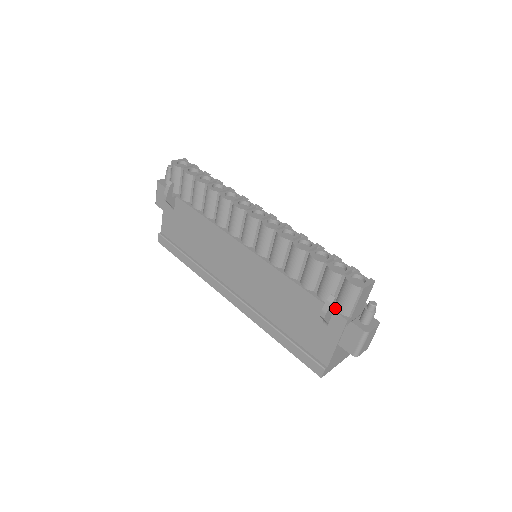
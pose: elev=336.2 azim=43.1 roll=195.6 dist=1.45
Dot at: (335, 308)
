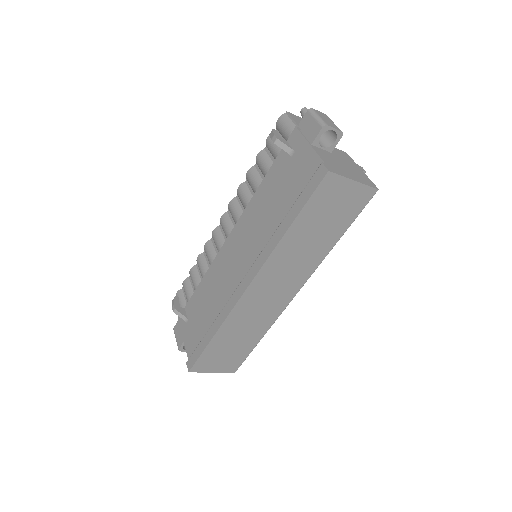
Dot at: (288, 142)
